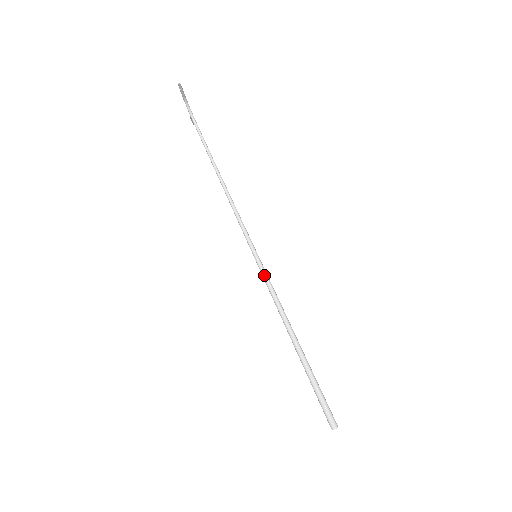
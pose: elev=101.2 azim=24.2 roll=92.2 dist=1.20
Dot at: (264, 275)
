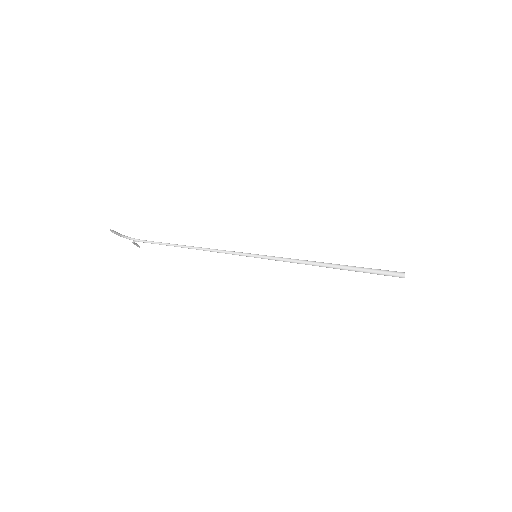
Dot at: (272, 258)
